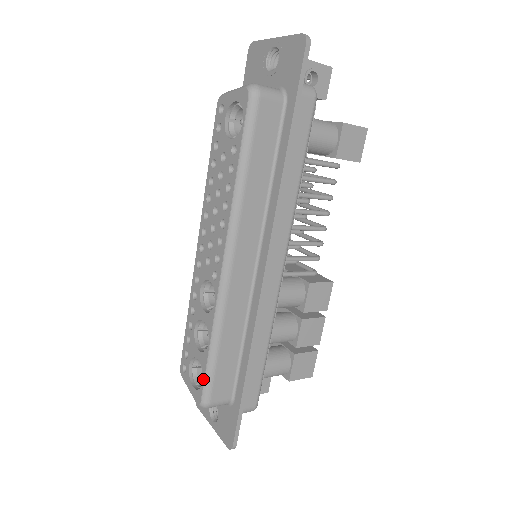
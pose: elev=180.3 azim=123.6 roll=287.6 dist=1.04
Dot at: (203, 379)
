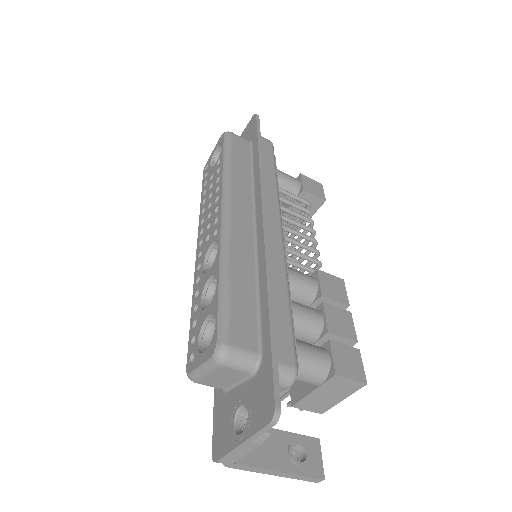
Dot at: (216, 318)
